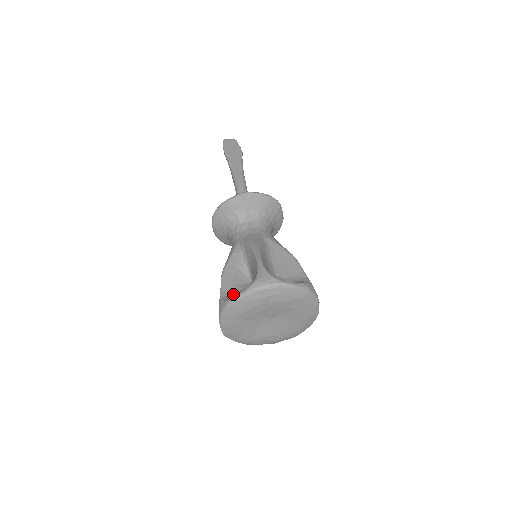
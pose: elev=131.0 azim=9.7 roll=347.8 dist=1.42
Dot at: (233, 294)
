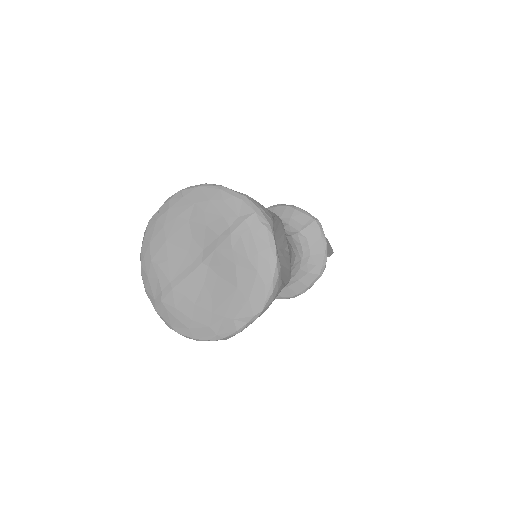
Dot at: occluded
